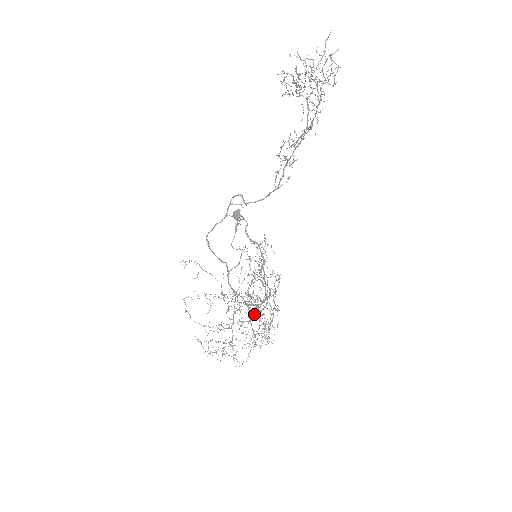
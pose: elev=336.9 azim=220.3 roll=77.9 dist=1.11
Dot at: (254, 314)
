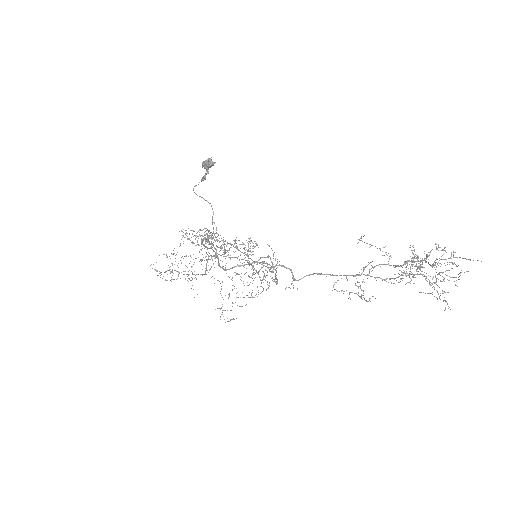
Dot at: occluded
